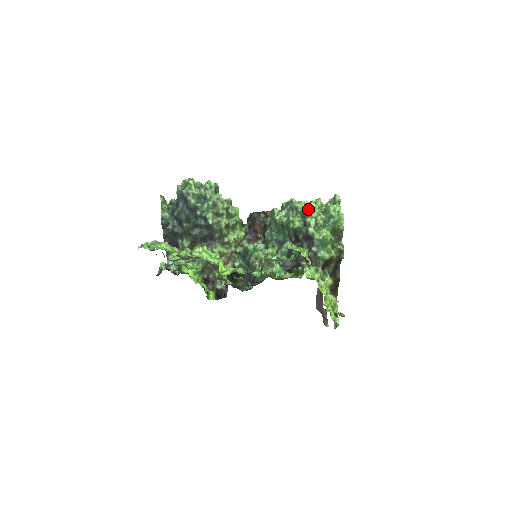
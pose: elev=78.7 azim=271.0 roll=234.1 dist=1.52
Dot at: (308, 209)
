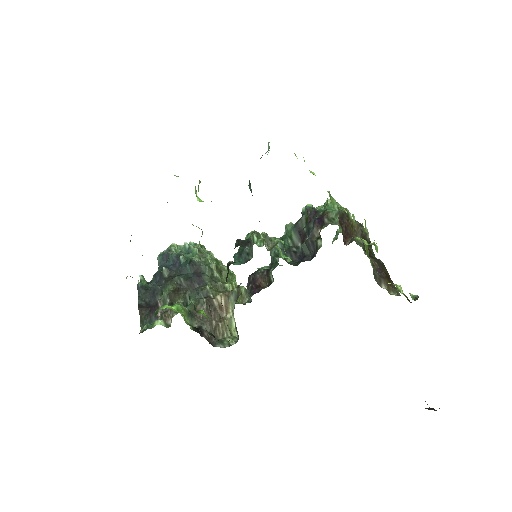
Dot at: occluded
